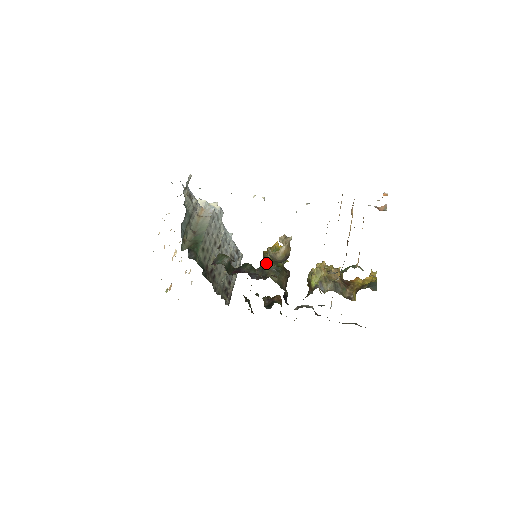
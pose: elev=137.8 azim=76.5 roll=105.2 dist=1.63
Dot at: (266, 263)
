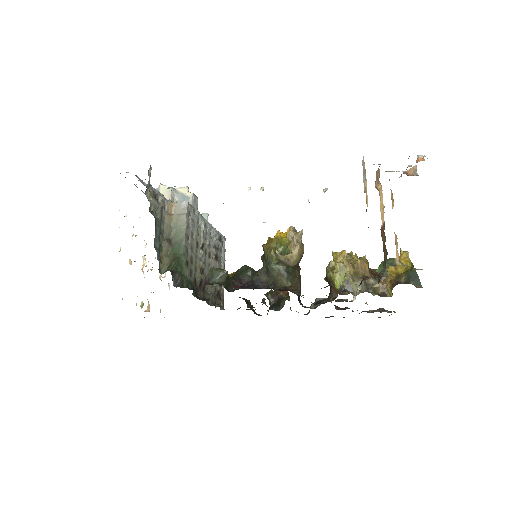
Dot at: (272, 265)
